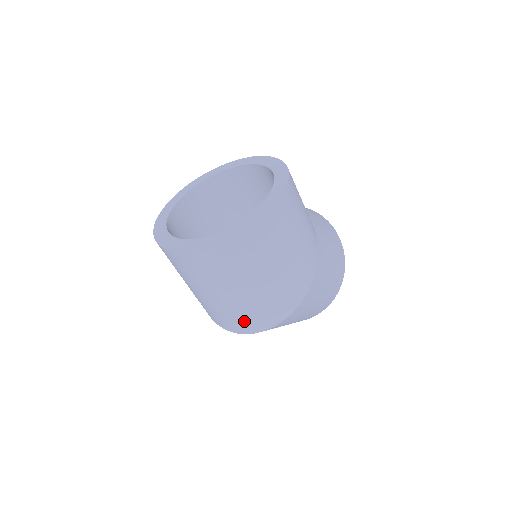
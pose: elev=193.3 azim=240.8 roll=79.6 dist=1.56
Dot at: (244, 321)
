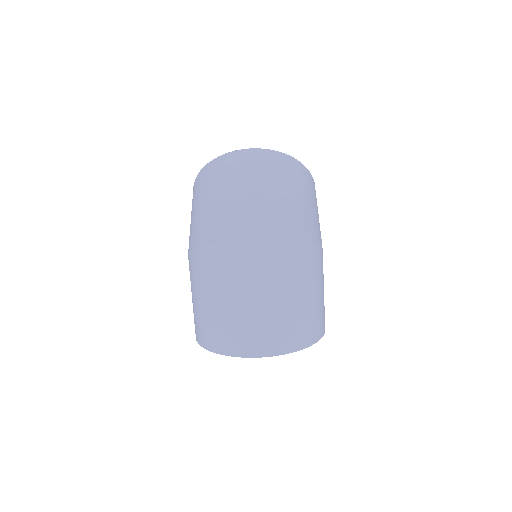
Dot at: (257, 221)
